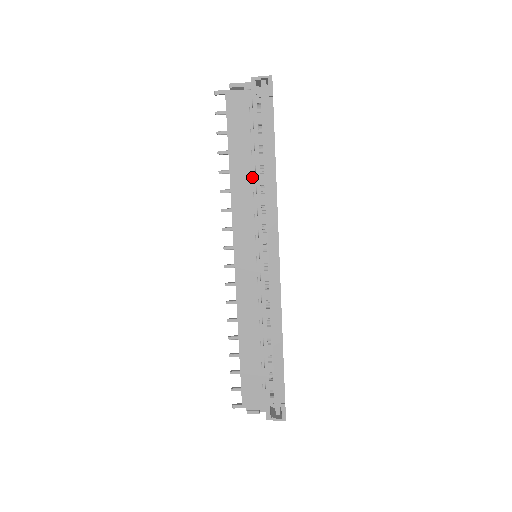
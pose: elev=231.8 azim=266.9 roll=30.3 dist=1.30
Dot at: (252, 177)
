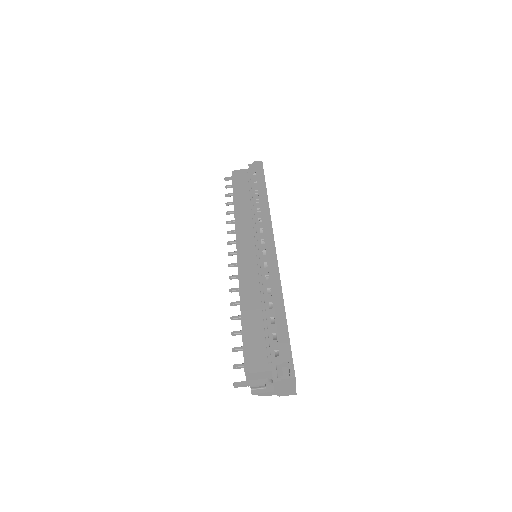
Dot at: (250, 205)
